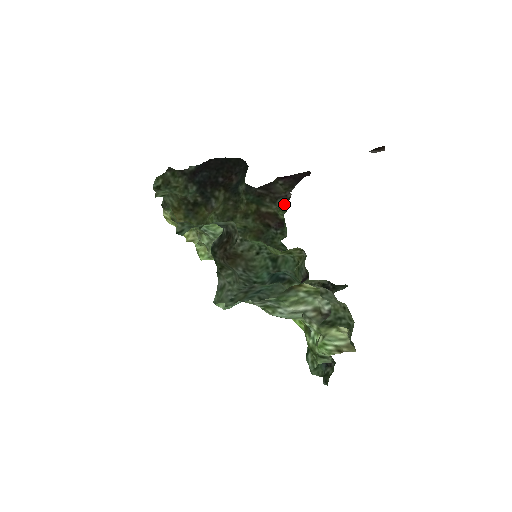
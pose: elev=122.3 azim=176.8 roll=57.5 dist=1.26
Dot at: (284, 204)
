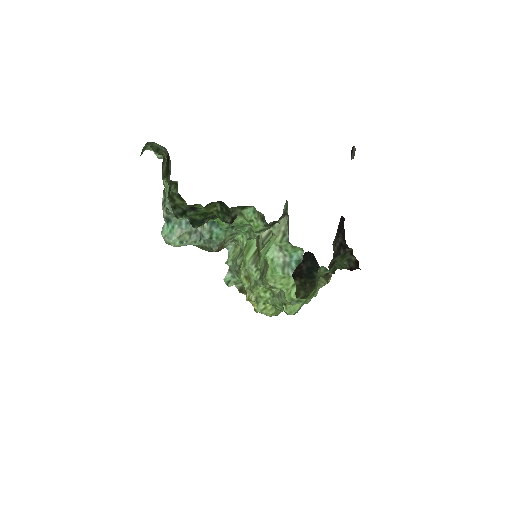
Dot at: (344, 257)
